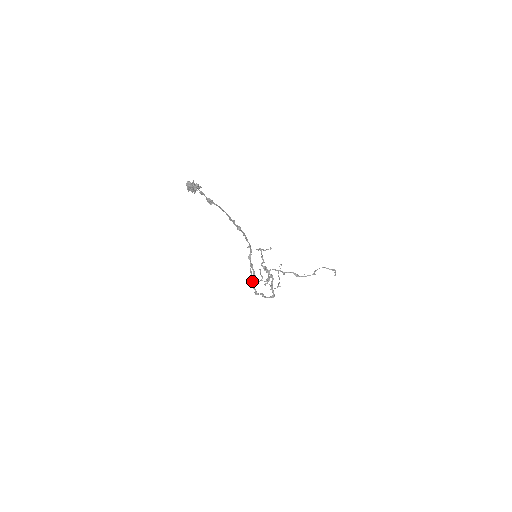
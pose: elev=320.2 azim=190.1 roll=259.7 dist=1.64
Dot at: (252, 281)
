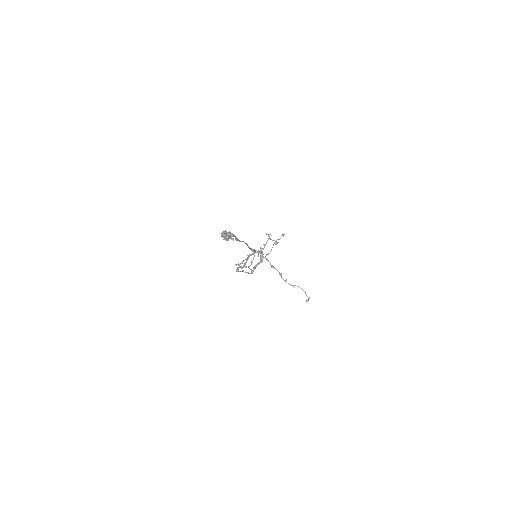
Dot at: (239, 267)
